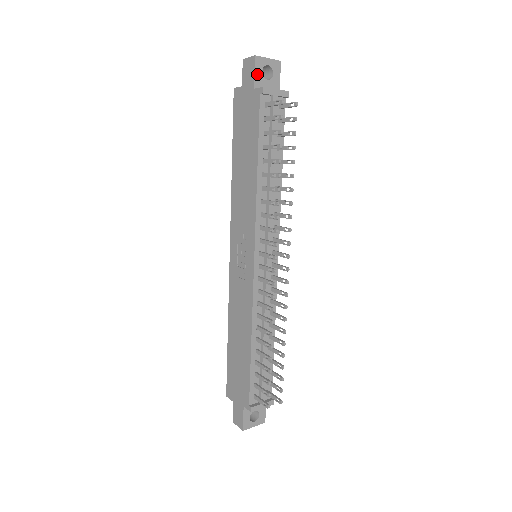
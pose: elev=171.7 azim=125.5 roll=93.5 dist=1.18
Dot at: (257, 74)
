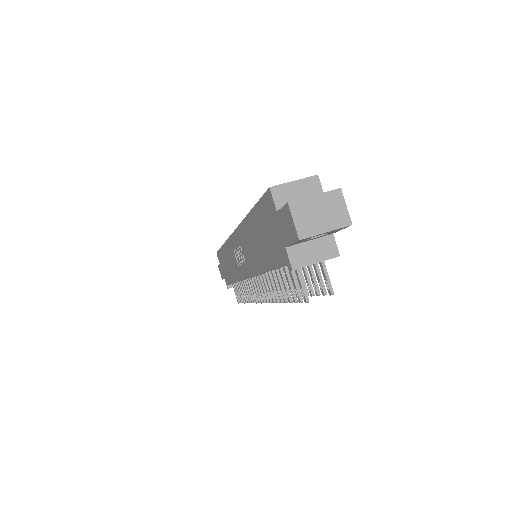
Dot at: (296, 242)
